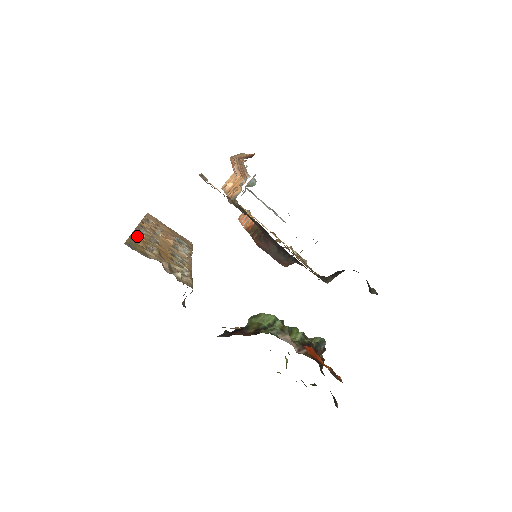
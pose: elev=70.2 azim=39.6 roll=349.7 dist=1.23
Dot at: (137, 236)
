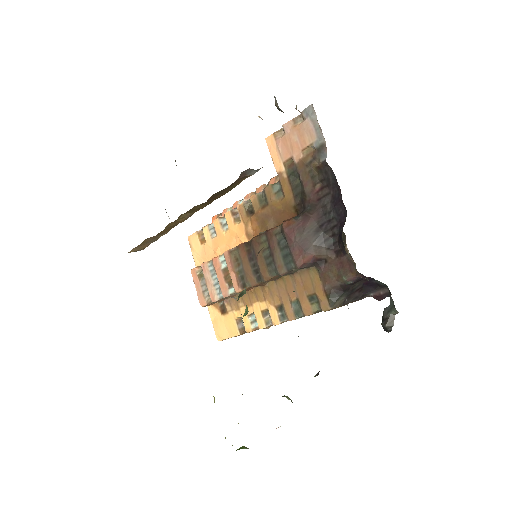
Dot at: occluded
